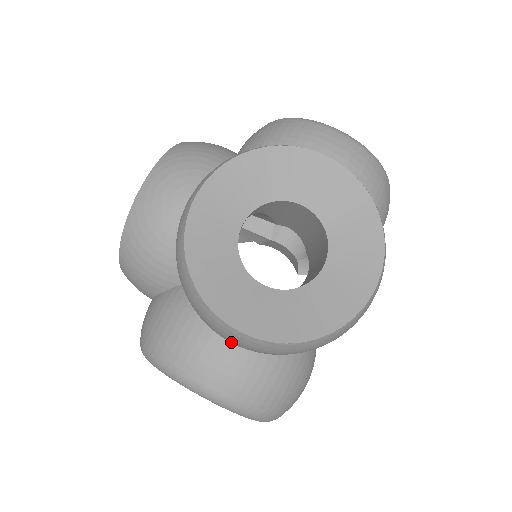
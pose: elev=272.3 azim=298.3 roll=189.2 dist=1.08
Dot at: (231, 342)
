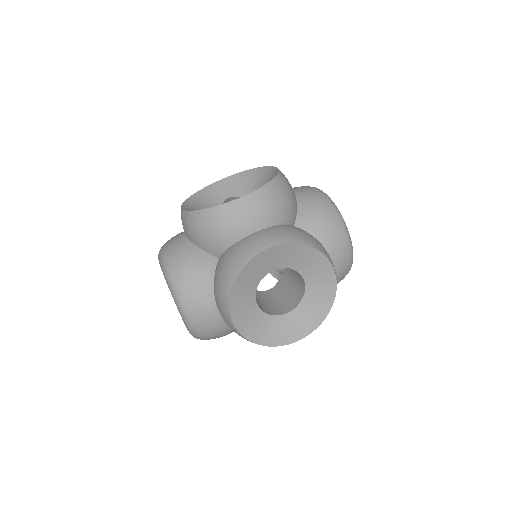
Dot at: (219, 310)
